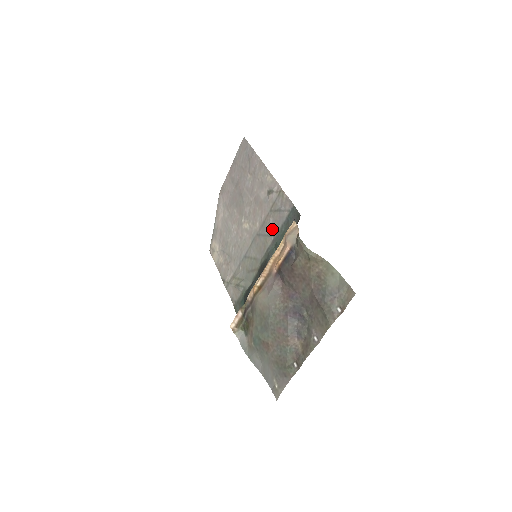
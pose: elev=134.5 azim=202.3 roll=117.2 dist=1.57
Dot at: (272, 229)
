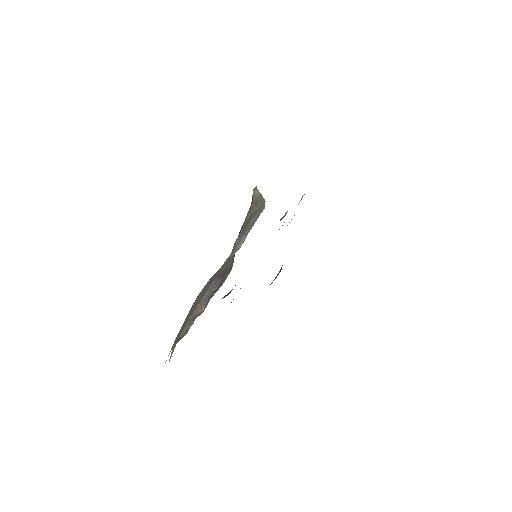
Dot at: occluded
